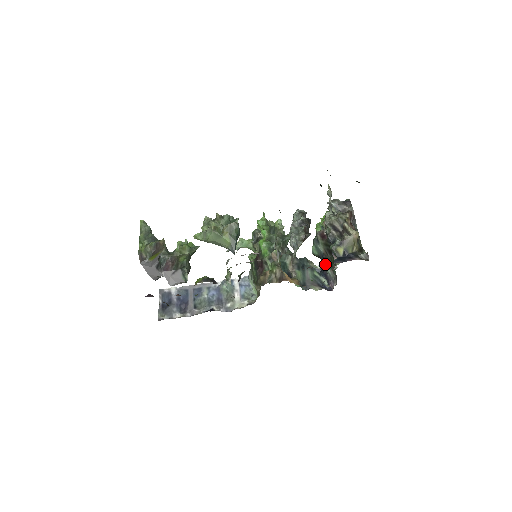
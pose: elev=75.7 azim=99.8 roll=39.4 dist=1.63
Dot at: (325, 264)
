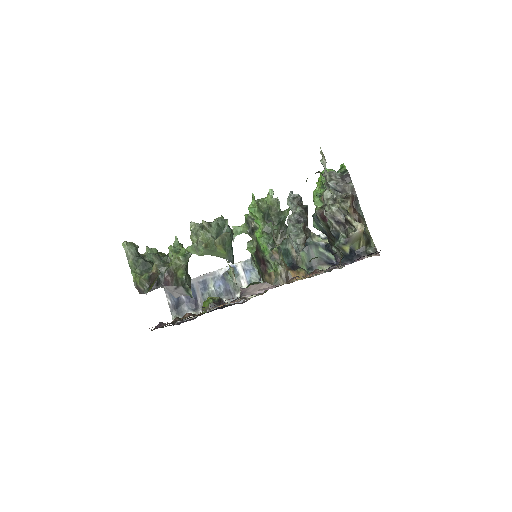
Dot at: (329, 242)
